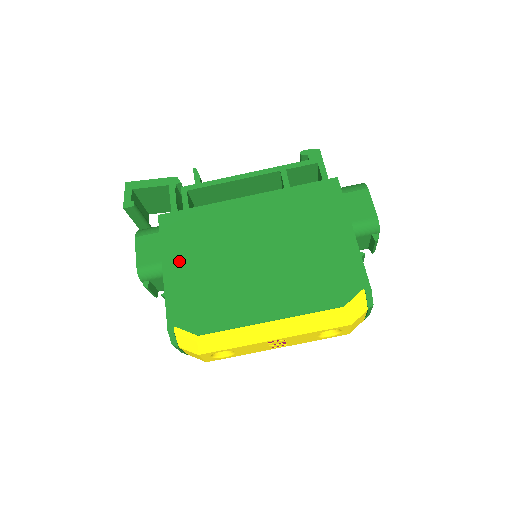
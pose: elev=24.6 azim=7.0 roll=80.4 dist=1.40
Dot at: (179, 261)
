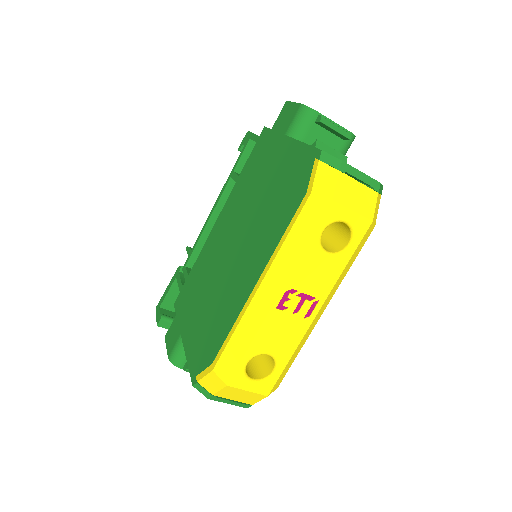
Dot at: (189, 319)
